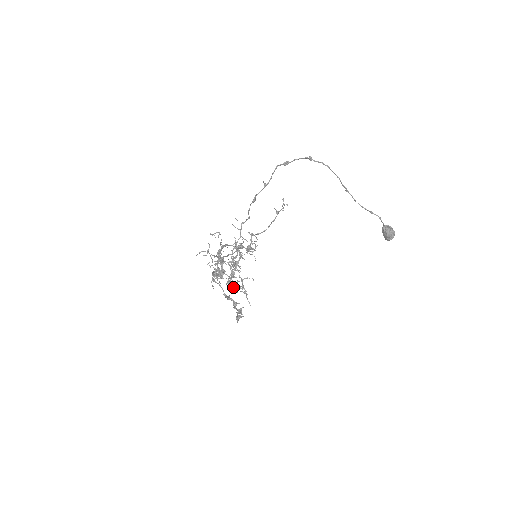
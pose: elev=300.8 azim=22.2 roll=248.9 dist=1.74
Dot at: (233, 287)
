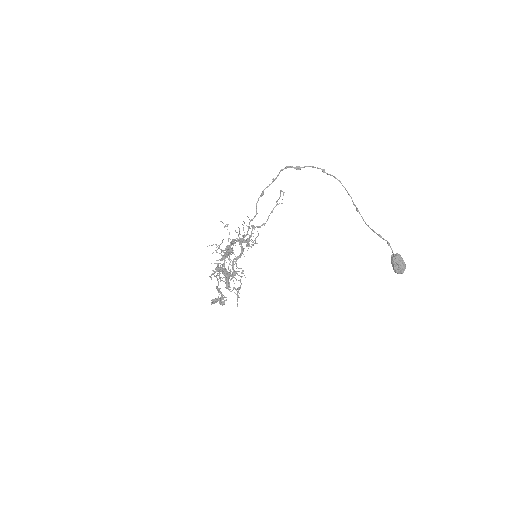
Dot at: (228, 284)
